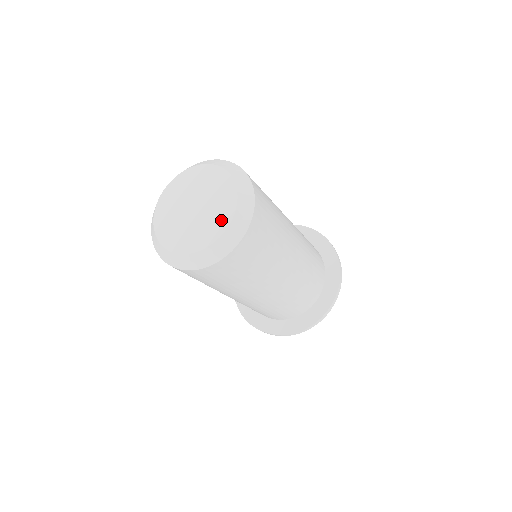
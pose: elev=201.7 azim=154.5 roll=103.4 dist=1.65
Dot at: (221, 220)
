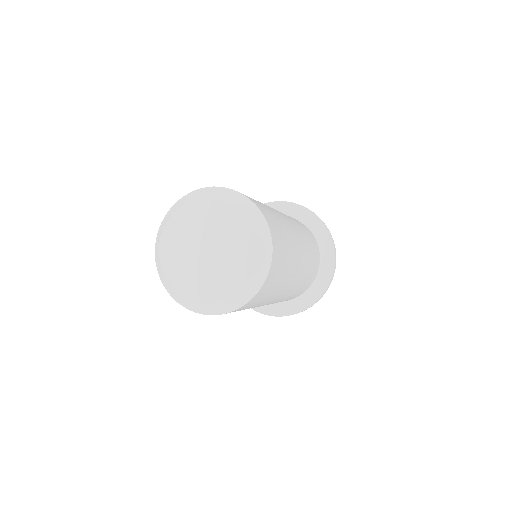
Dot at: (237, 273)
